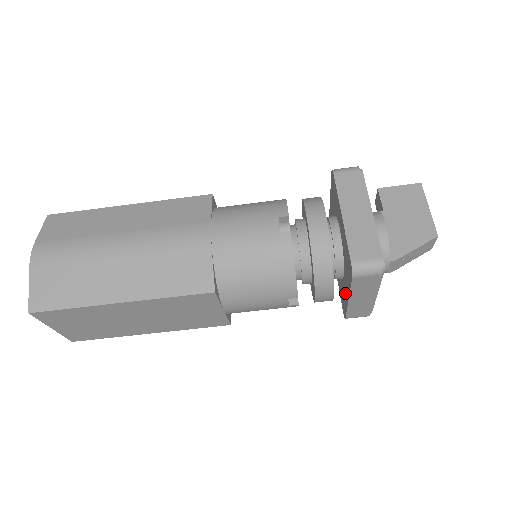
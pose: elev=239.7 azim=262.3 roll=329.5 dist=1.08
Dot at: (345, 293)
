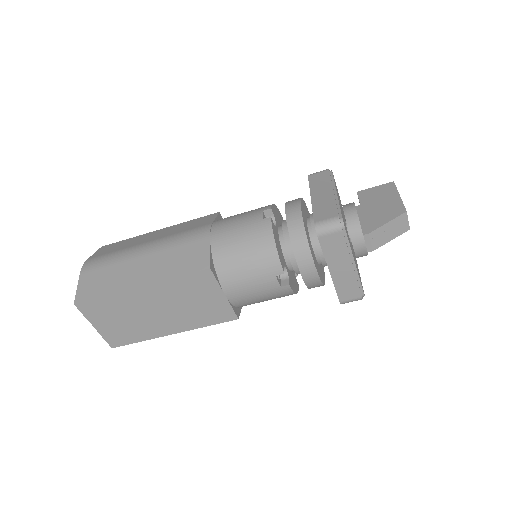
Dot at: occluded
